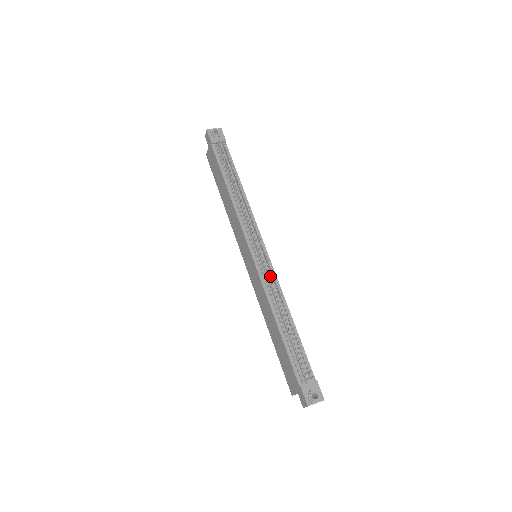
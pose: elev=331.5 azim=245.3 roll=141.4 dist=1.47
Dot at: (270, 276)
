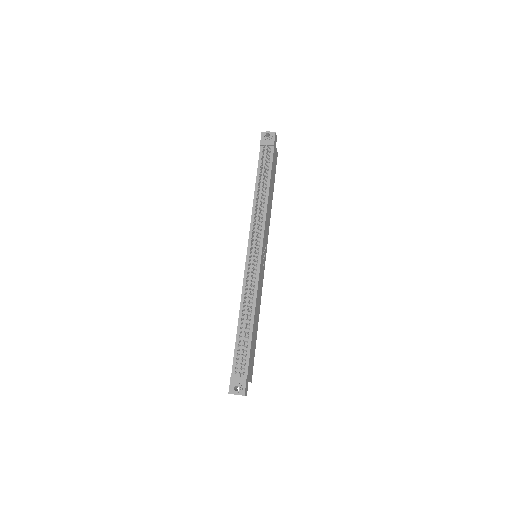
Dot at: (252, 278)
